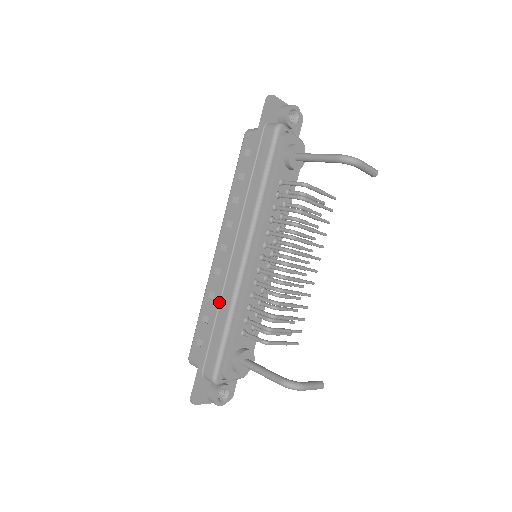
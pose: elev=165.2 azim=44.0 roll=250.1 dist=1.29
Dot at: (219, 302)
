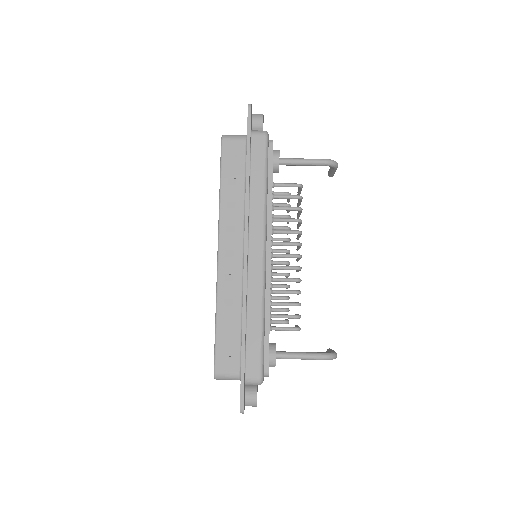
Dot at: (246, 306)
